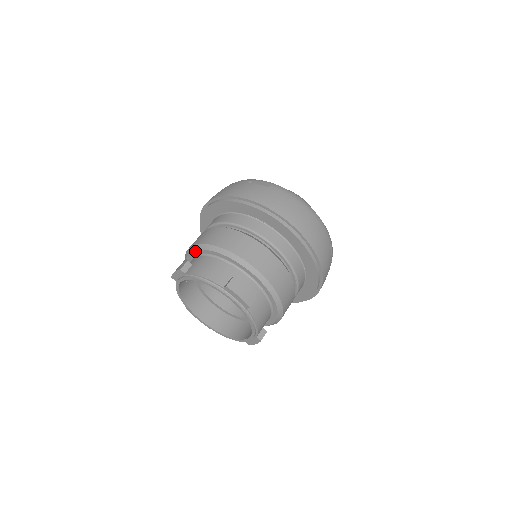
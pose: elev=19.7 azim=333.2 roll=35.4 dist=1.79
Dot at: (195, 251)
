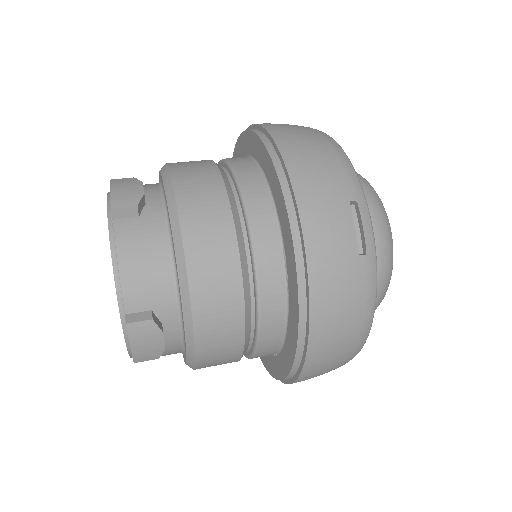
Dot at: (166, 199)
